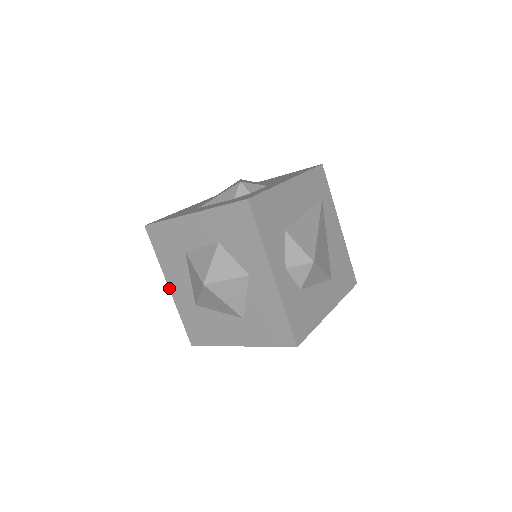
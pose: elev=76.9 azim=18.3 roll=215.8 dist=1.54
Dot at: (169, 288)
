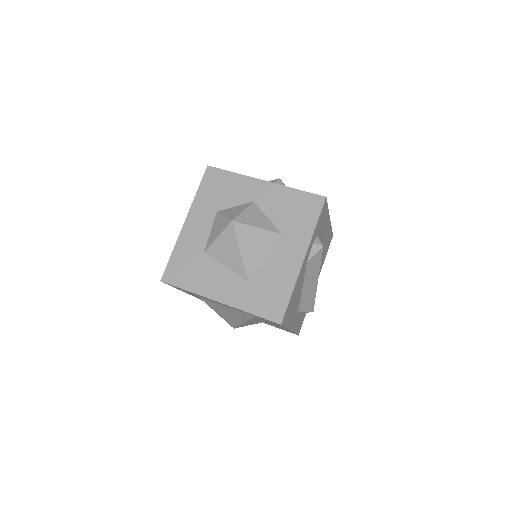
Dot at: (219, 302)
